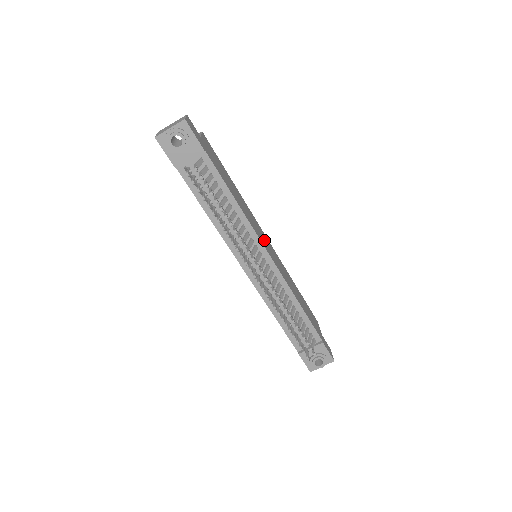
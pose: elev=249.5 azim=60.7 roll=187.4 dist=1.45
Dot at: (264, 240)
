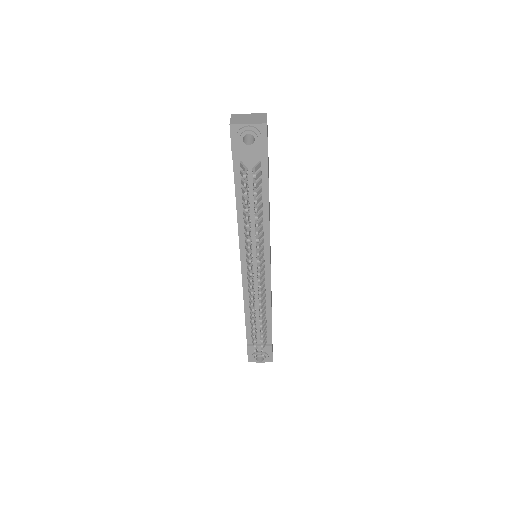
Dot at: occluded
